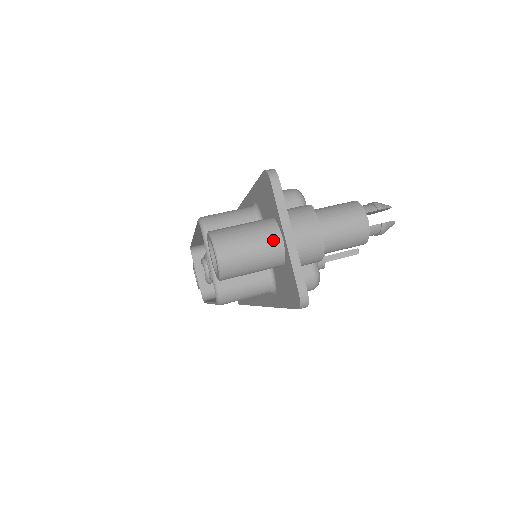
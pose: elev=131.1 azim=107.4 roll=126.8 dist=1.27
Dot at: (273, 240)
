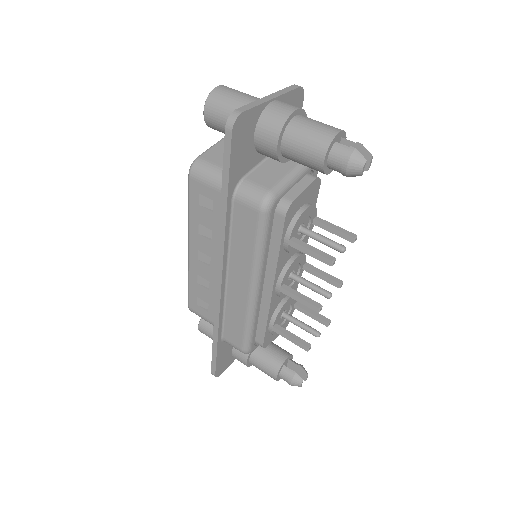
Dot at: occluded
